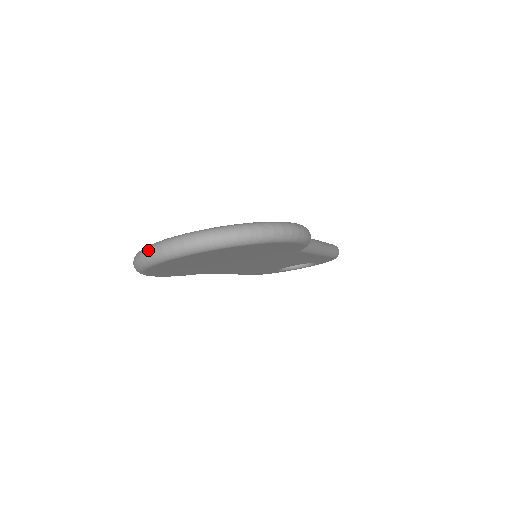
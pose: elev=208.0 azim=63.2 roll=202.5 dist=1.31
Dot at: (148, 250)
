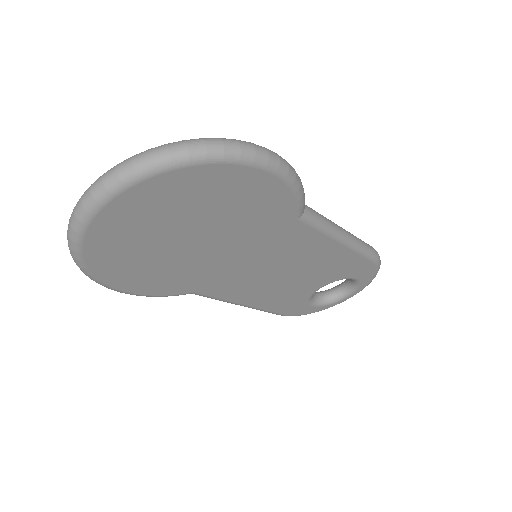
Dot at: (71, 215)
